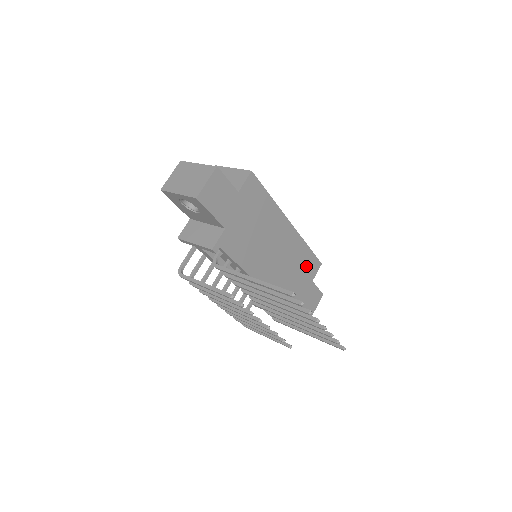
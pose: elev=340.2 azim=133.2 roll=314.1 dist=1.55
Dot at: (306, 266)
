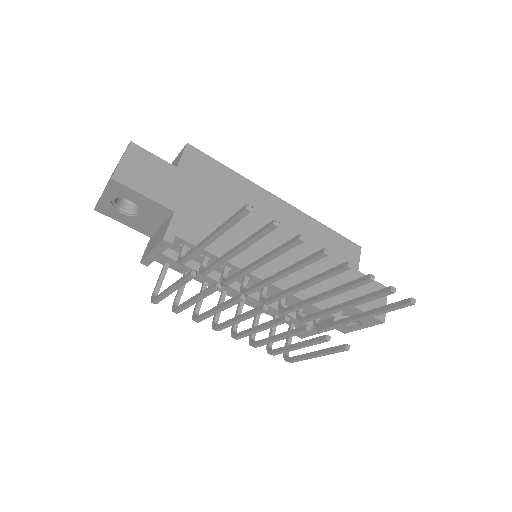
Dot at: (336, 252)
